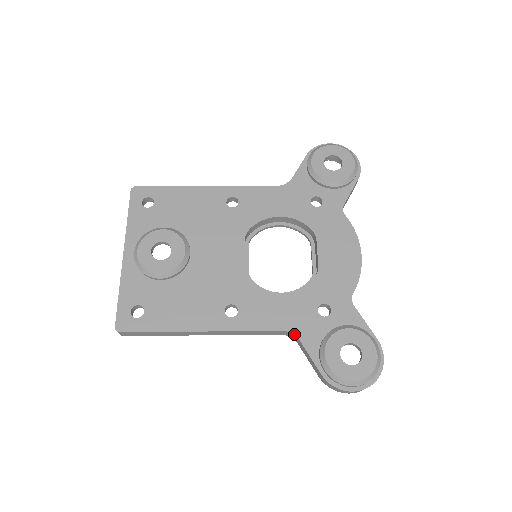
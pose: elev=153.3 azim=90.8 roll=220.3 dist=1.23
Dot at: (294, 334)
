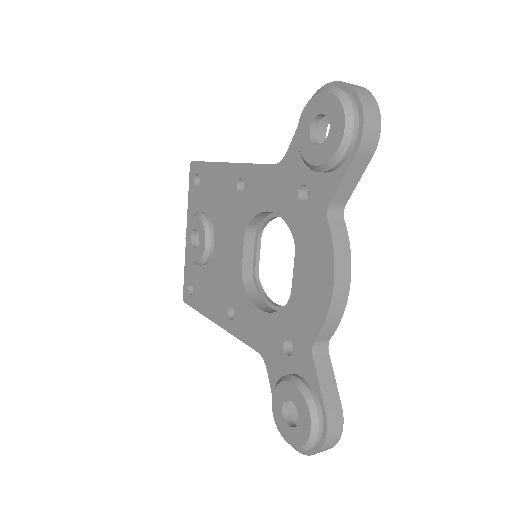
Dot at: (264, 360)
